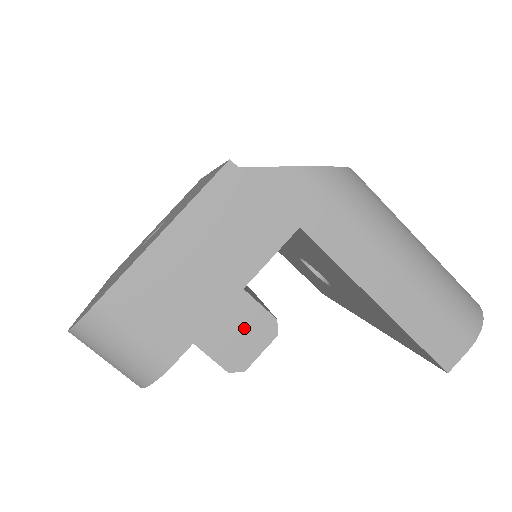
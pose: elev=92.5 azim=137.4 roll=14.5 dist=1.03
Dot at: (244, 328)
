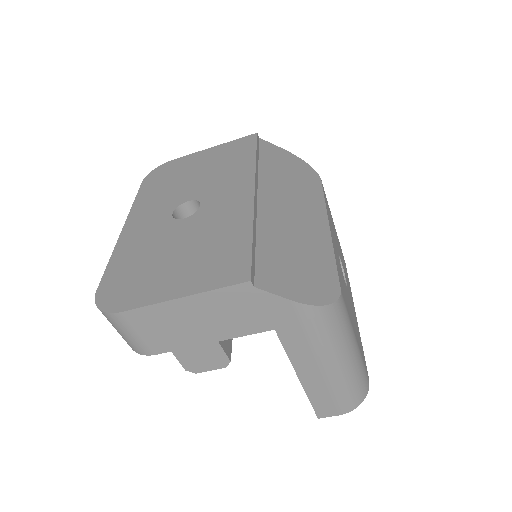
Dot at: (207, 357)
